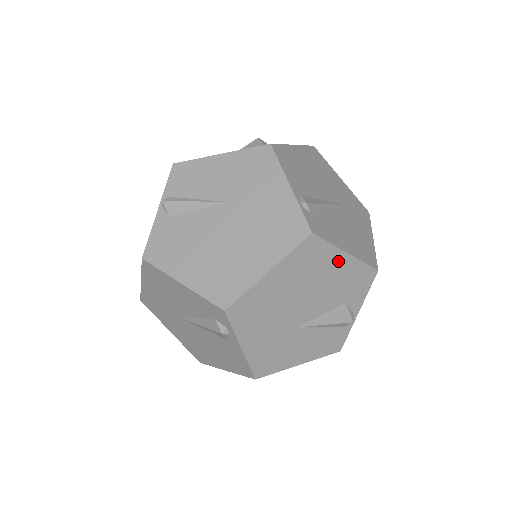
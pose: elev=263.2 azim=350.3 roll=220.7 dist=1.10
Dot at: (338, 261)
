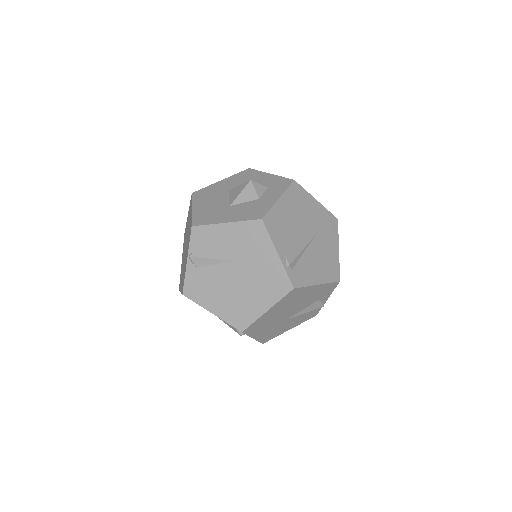
Dot at: (312, 290)
